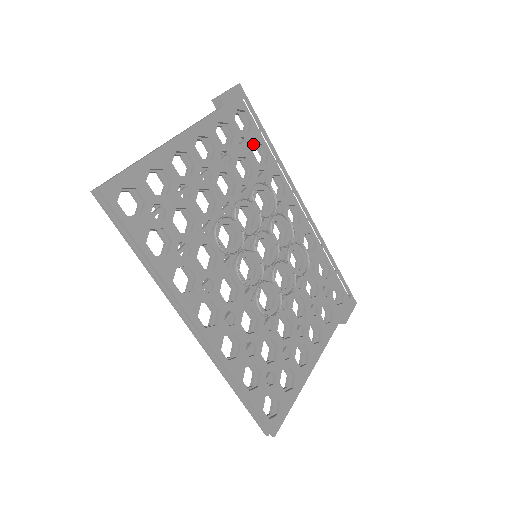
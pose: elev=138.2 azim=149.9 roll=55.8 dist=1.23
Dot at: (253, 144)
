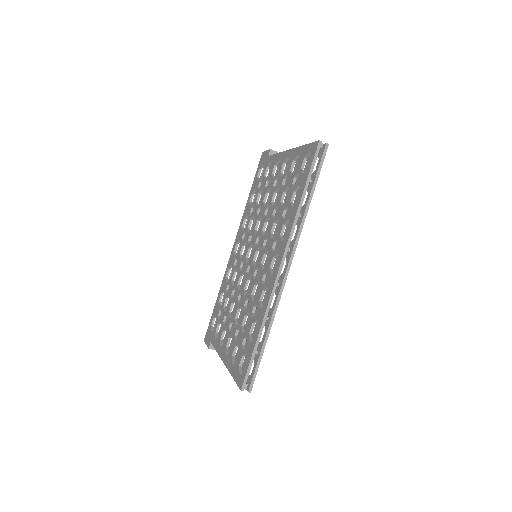
Dot at: occluded
